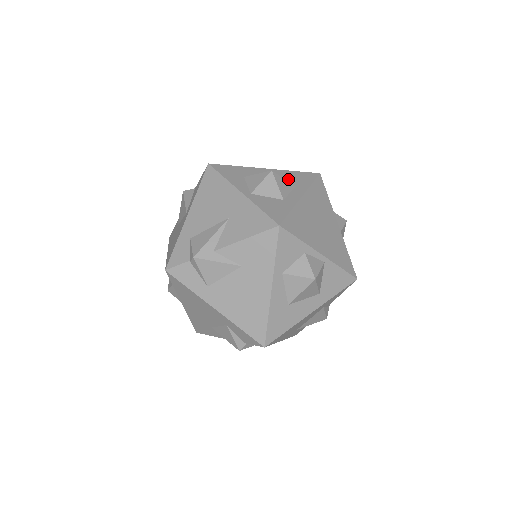
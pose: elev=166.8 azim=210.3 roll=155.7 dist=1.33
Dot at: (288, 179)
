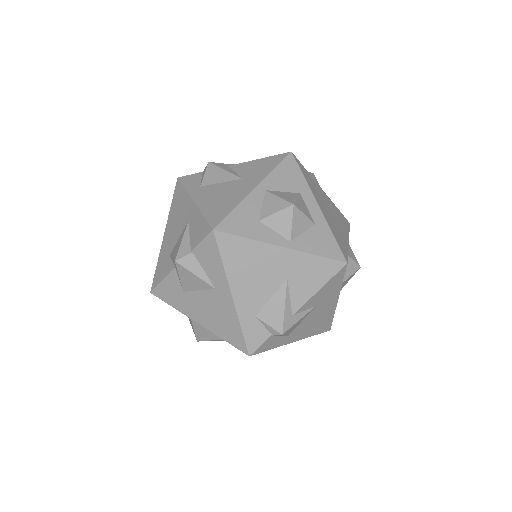
Dot at: (286, 188)
